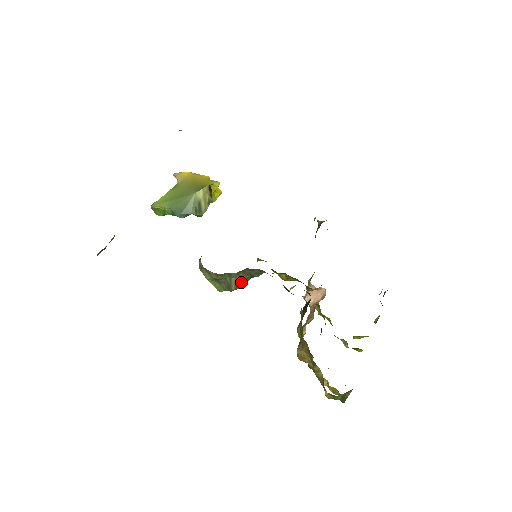
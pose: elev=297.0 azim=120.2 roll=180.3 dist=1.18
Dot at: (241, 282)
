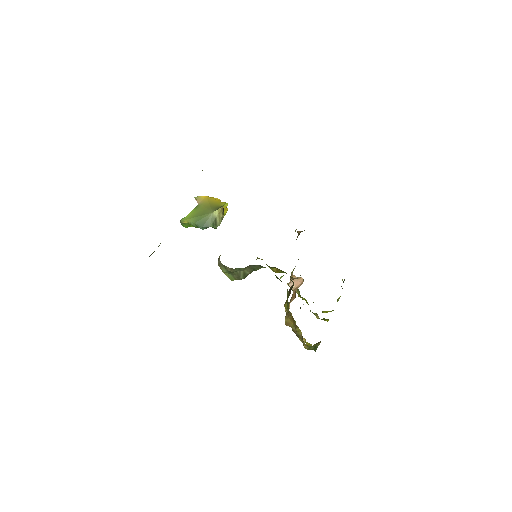
Dot at: (247, 274)
